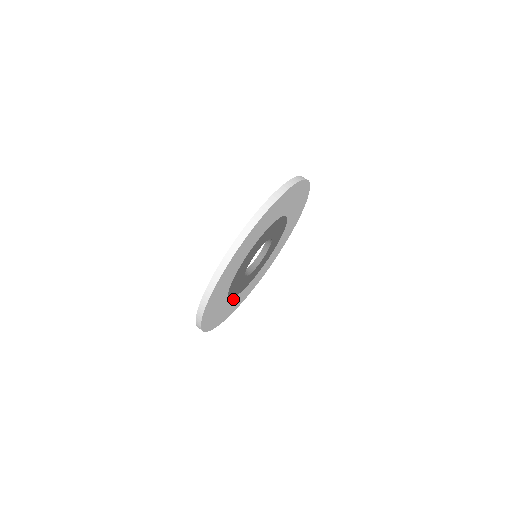
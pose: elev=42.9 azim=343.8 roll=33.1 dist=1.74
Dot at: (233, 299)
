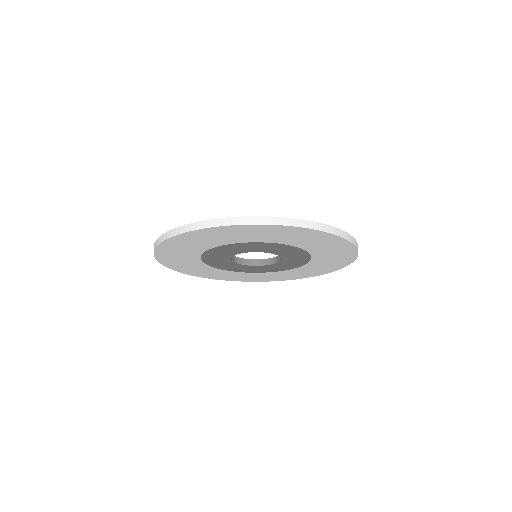
Dot at: (218, 269)
